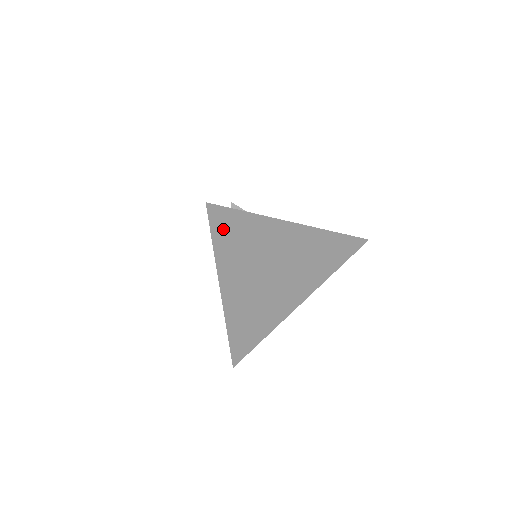
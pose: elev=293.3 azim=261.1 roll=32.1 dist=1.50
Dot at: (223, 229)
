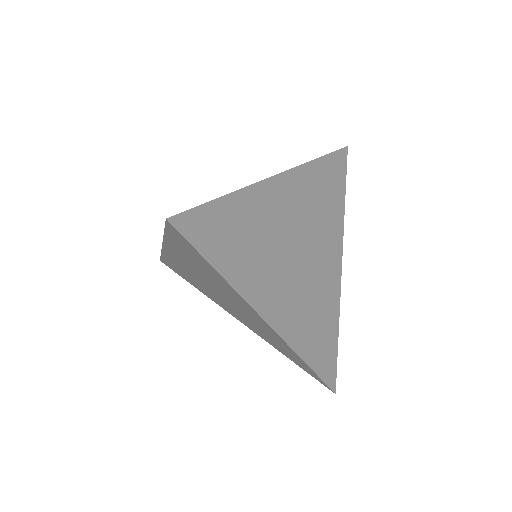
Dot at: (210, 239)
